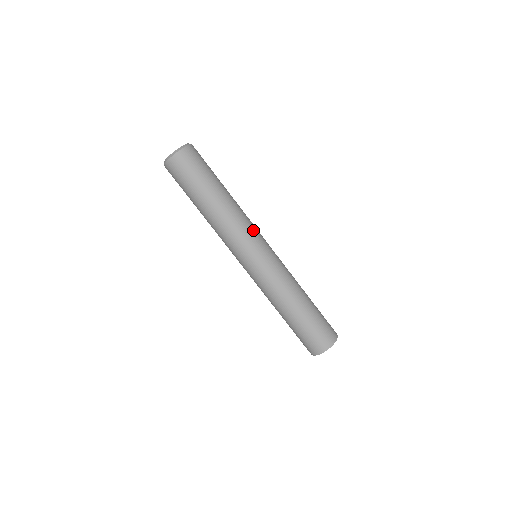
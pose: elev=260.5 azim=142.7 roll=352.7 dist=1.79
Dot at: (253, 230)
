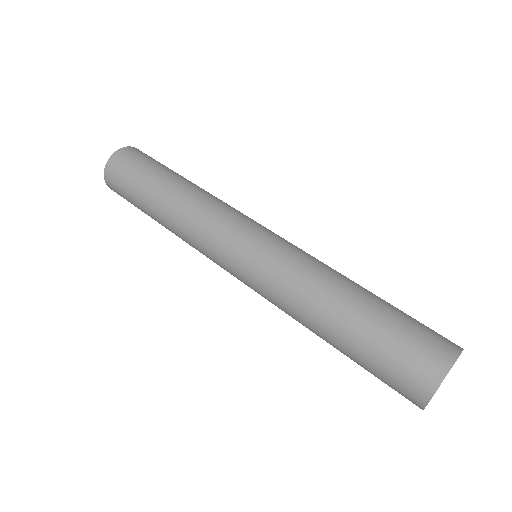
Dot at: (236, 212)
